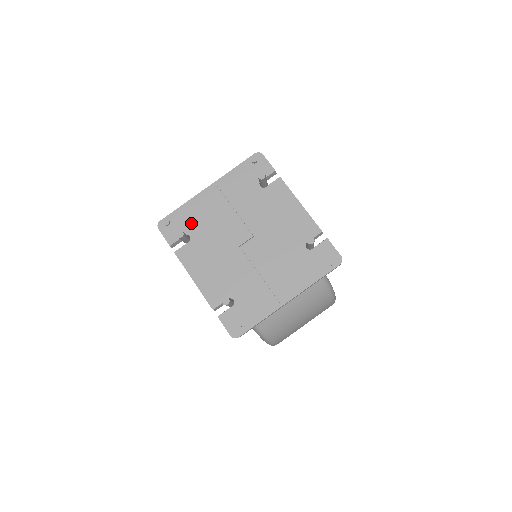
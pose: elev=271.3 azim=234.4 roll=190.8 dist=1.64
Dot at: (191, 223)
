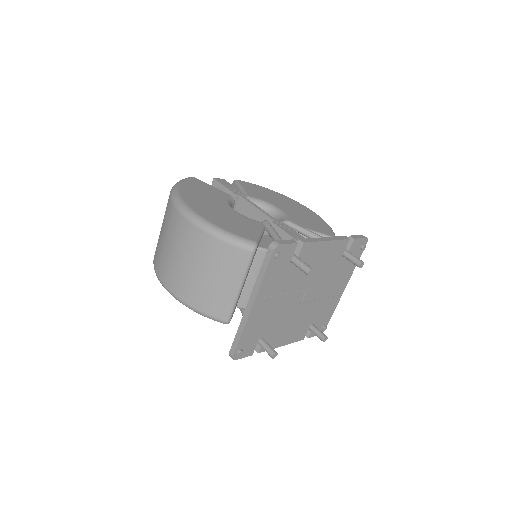
Dot at: (257, 333)
